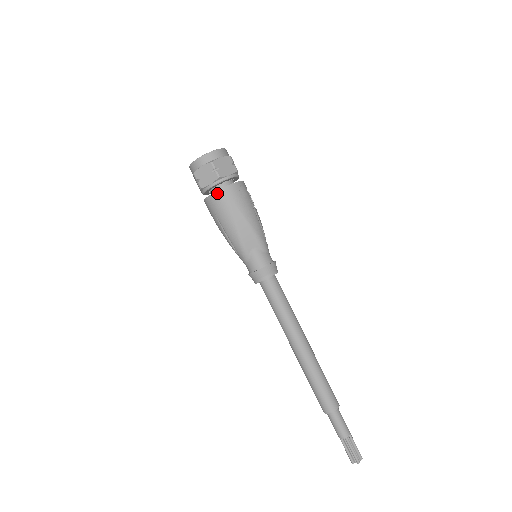
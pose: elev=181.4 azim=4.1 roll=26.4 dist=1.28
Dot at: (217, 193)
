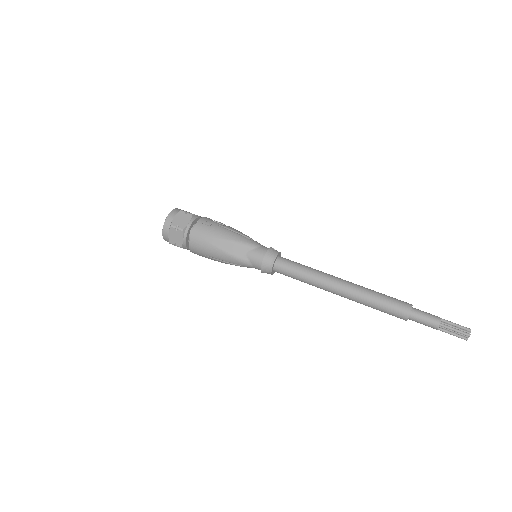
Dot at: (191, 241)
